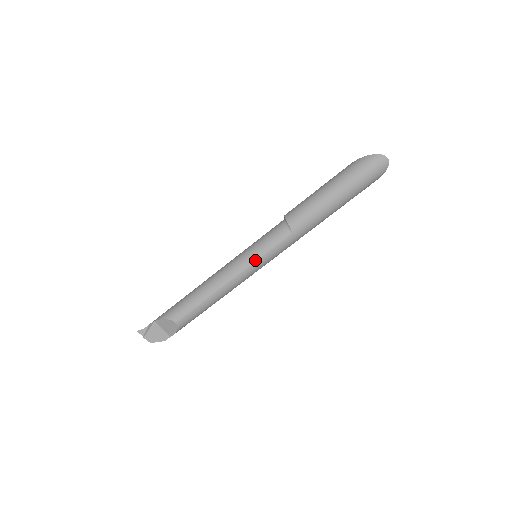
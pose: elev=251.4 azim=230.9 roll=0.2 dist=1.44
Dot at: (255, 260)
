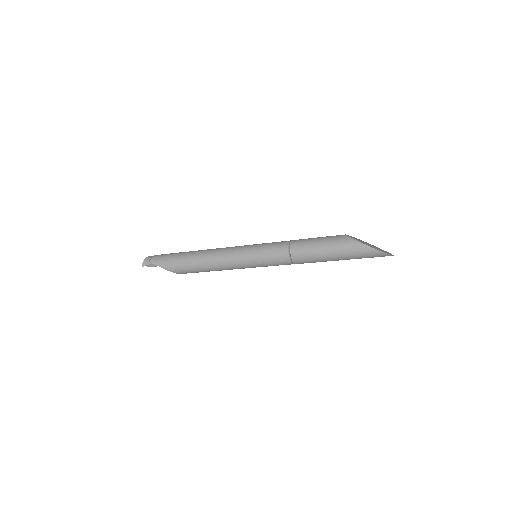
Dot at: occluded
